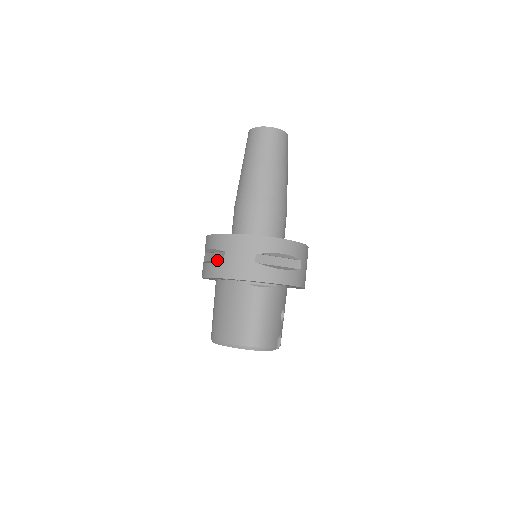
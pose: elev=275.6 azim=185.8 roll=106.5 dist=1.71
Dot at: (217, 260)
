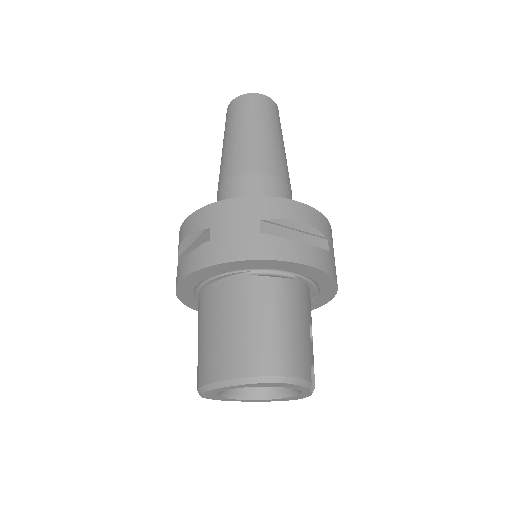
Dot at: occluded
